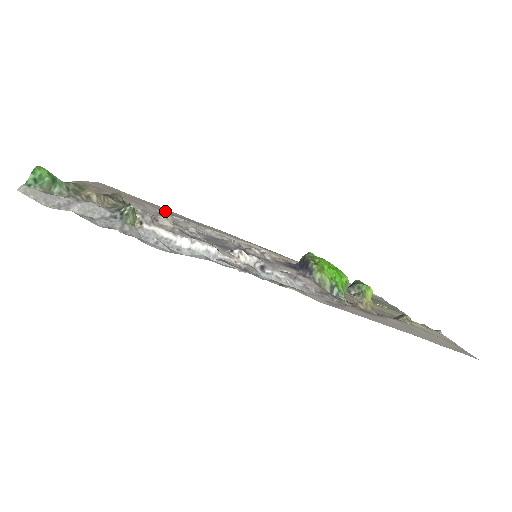
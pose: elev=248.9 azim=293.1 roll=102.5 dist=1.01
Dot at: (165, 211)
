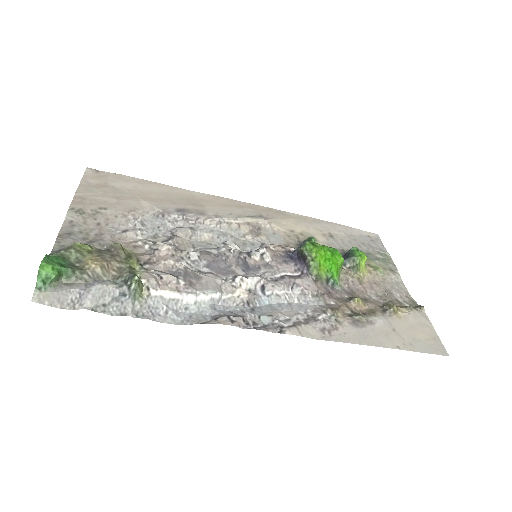
Dot at: (161, 200)
